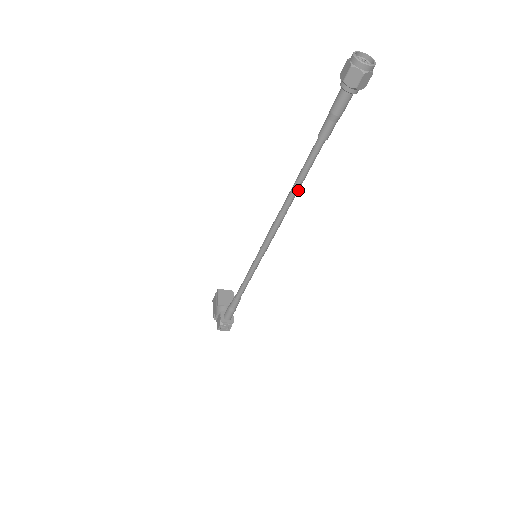
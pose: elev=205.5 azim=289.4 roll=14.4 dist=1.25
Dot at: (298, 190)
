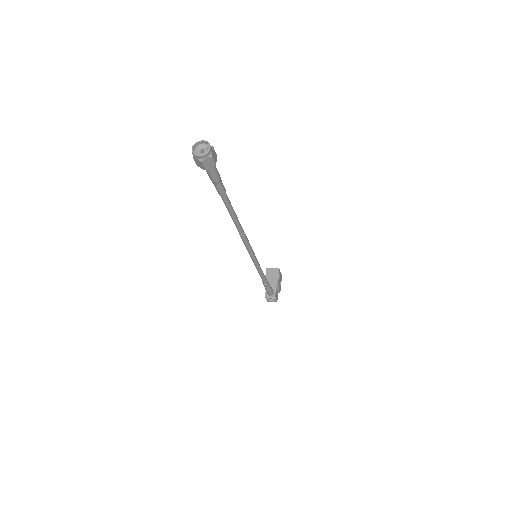
Dot at: (237, 221)
